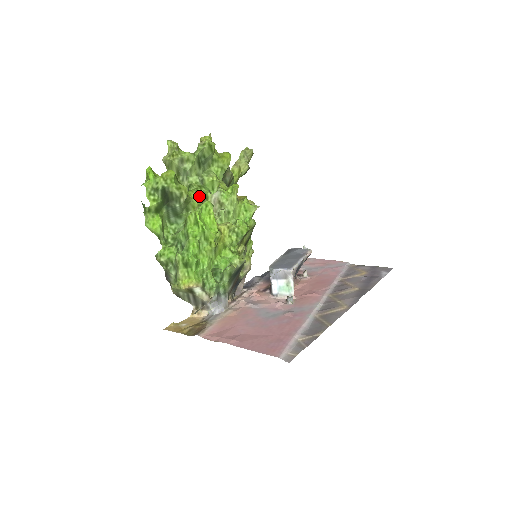
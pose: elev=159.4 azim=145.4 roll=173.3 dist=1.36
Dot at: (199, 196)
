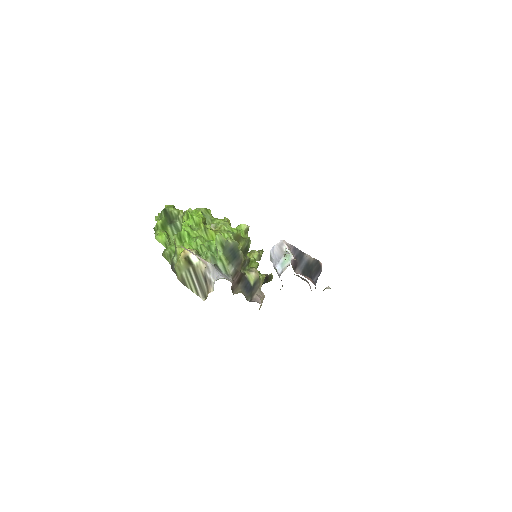
Dot at: occluded
